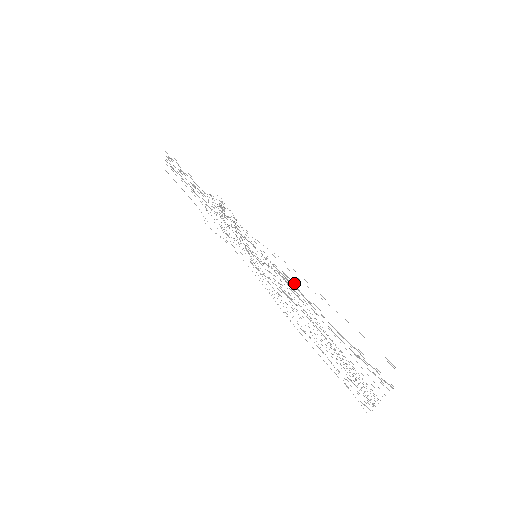
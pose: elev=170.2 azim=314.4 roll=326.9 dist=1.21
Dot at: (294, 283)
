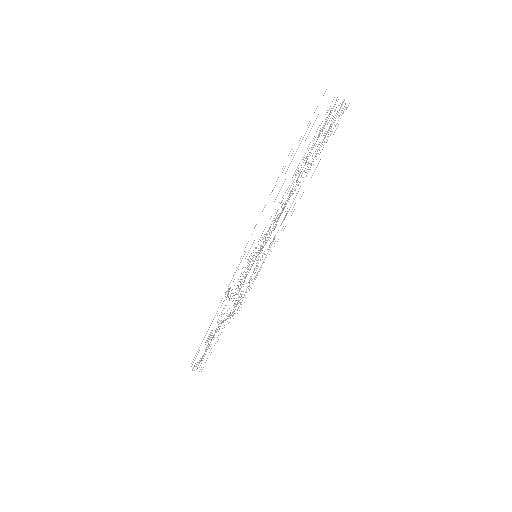
Dot at: occluded
